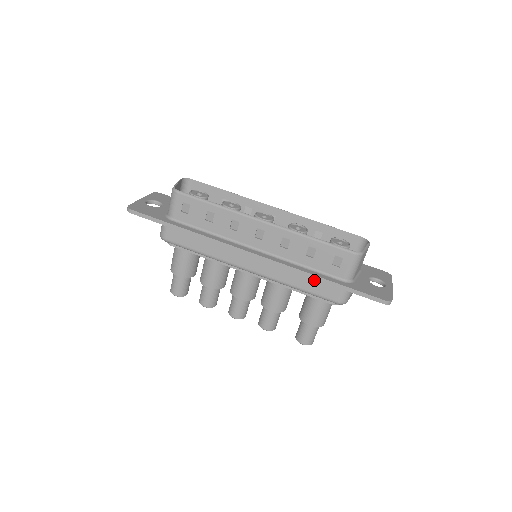
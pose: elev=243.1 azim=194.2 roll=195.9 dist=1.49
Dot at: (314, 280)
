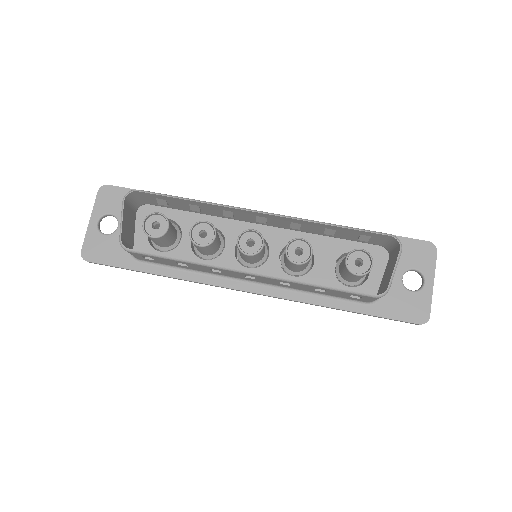
Dot at: occluded
